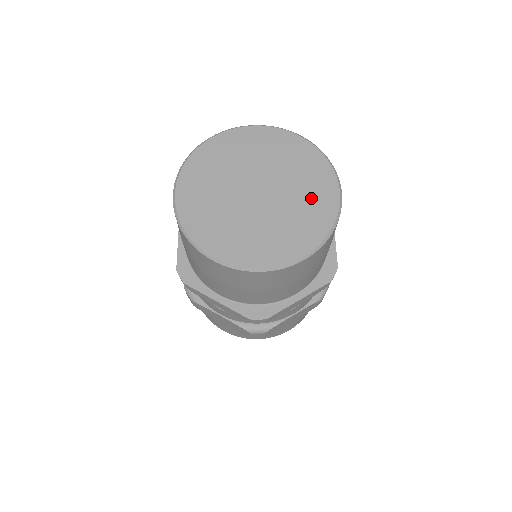
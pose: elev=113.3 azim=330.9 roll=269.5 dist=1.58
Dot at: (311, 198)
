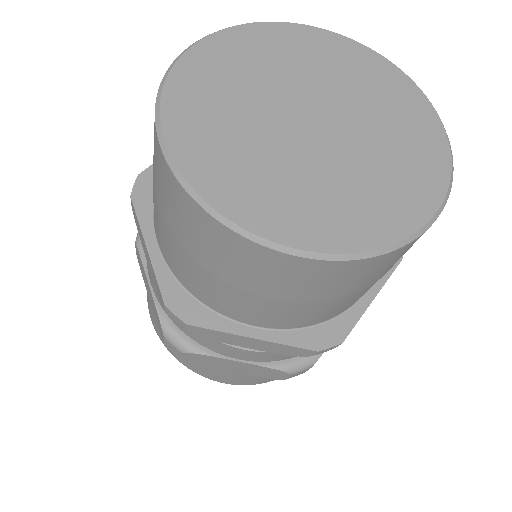
Dot at: (384, 186)
